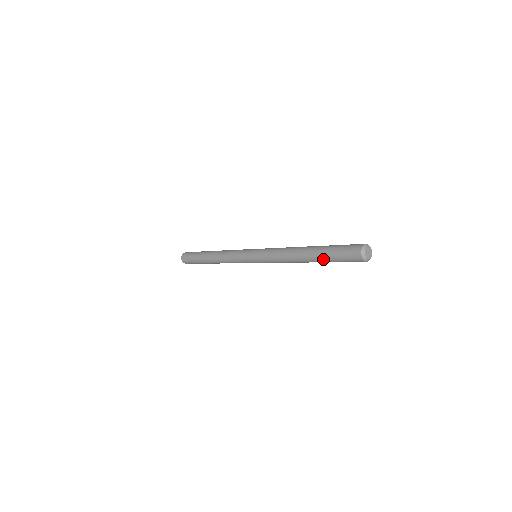
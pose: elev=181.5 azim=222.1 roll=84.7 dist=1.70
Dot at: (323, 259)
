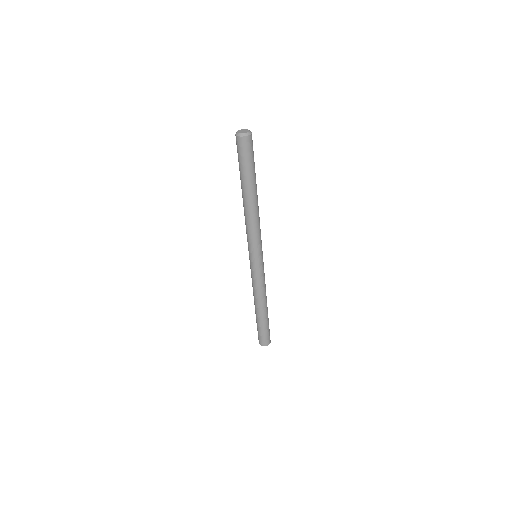
Dot at: (248, 179)
